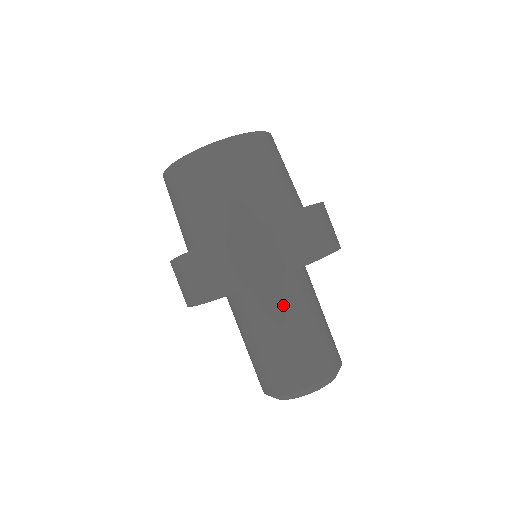
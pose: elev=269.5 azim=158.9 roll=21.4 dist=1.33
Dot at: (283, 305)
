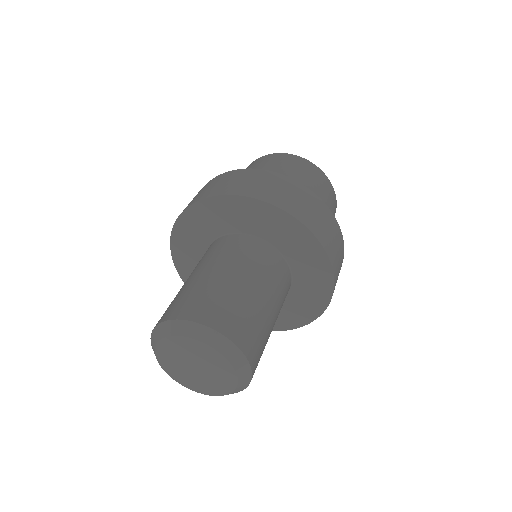
Dot at: (228, 253)
